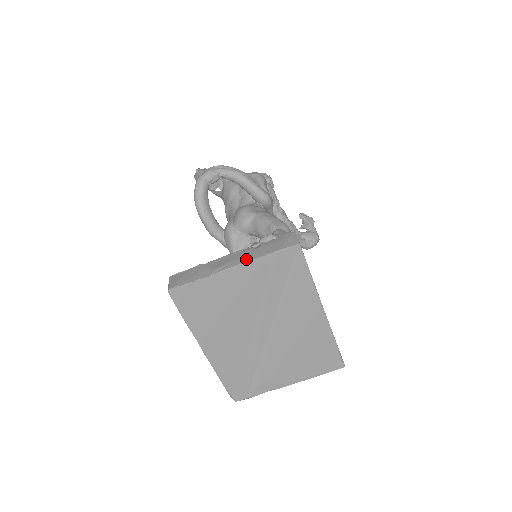
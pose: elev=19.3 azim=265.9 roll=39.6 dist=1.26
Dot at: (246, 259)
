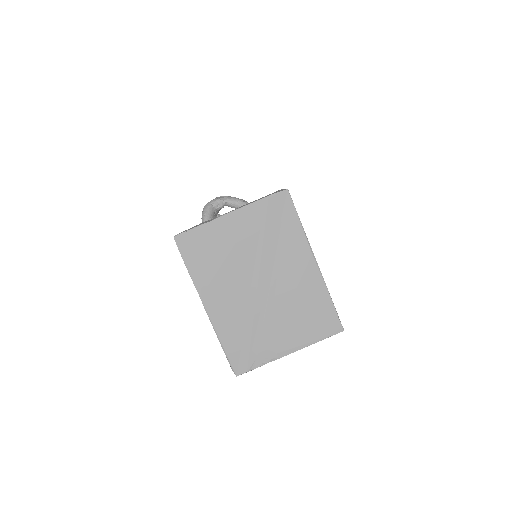
Dot at: (242, 206)
